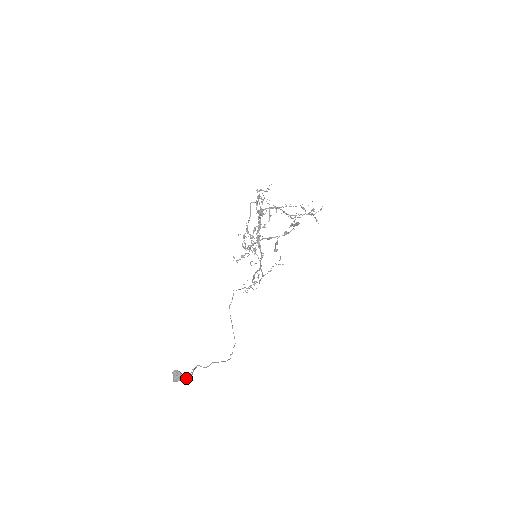
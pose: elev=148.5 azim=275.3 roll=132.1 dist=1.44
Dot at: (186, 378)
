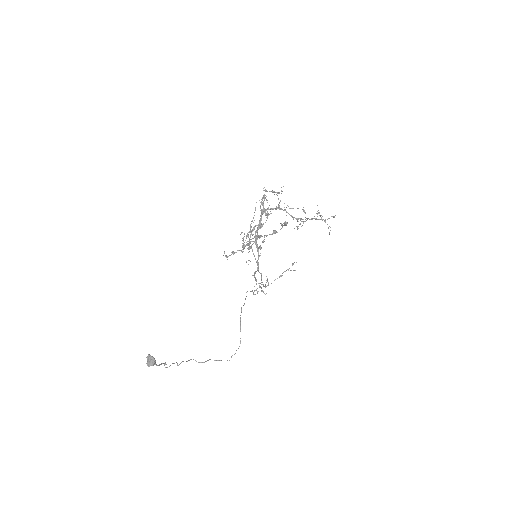
Dot at: (167, 367)
